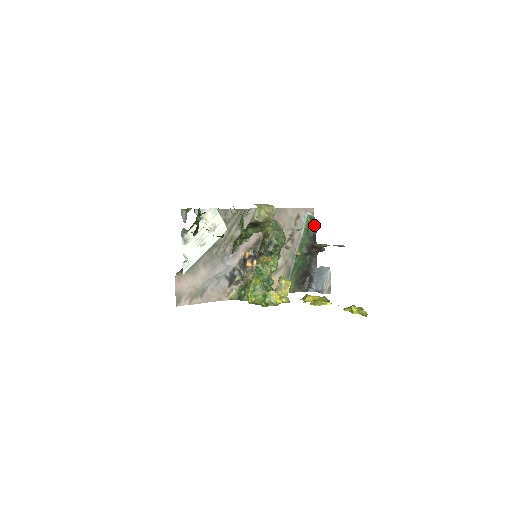
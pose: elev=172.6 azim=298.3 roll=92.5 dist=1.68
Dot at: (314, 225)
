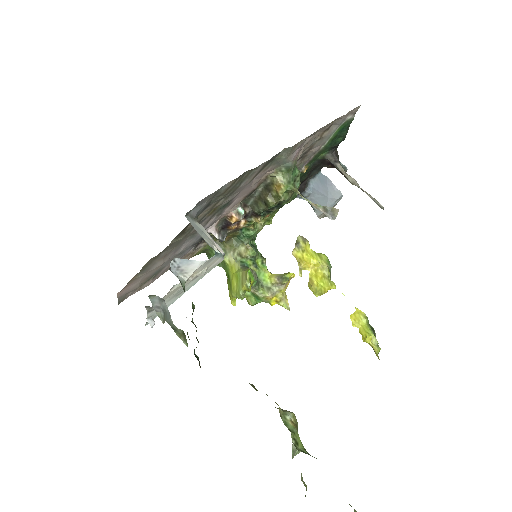
Dot at: (347, 131)
